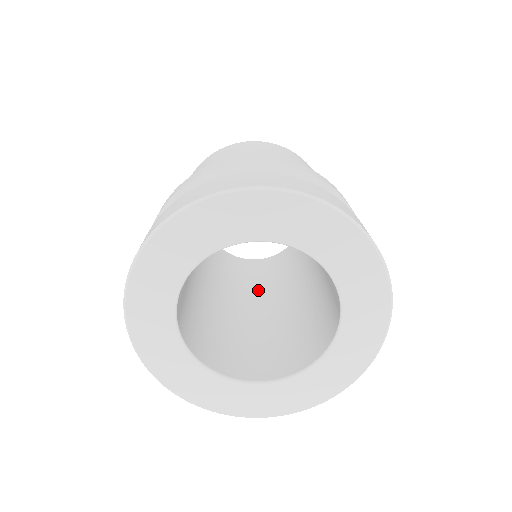
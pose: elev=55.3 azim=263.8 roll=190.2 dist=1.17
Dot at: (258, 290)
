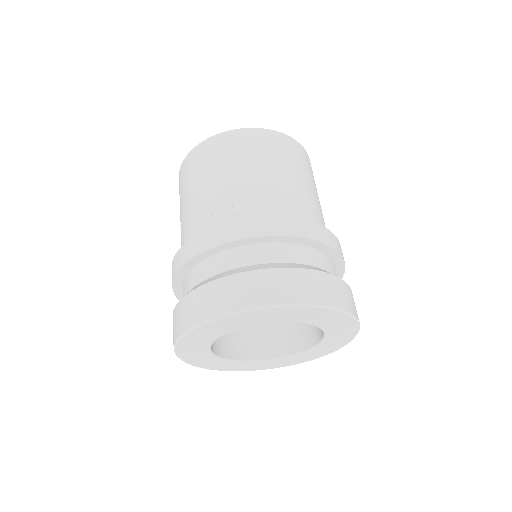
Dot at: occluded
